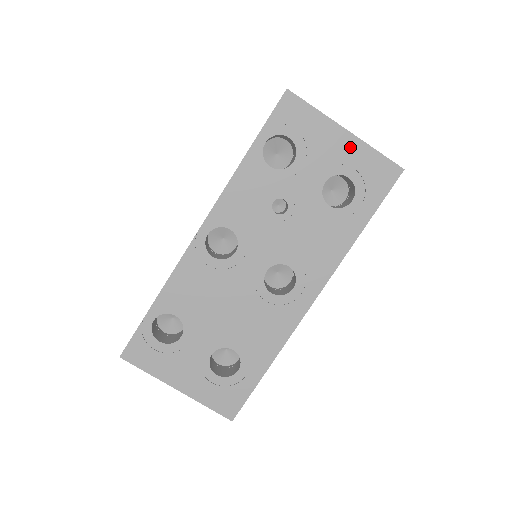
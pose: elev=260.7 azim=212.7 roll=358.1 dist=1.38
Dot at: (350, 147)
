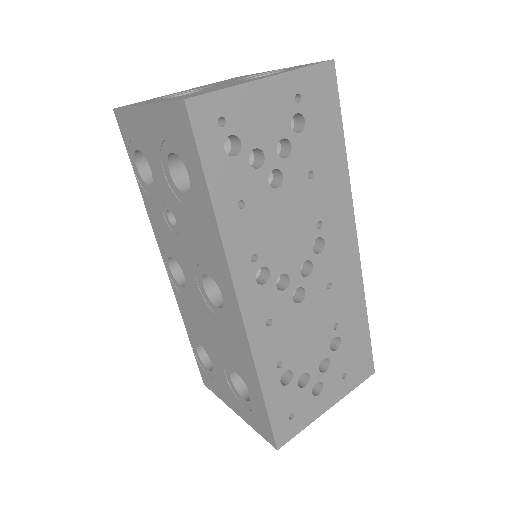
Dot at: (154, 120)
